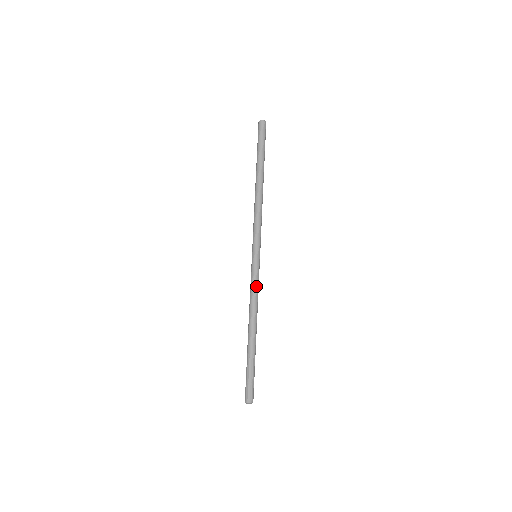
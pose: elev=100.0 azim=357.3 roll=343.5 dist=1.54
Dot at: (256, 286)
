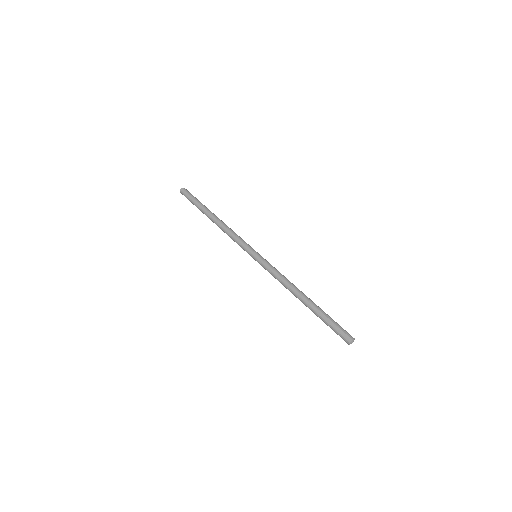
Dot at: (274, 271)
